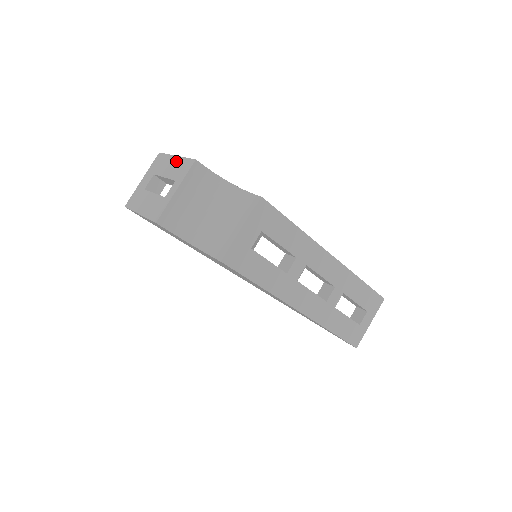
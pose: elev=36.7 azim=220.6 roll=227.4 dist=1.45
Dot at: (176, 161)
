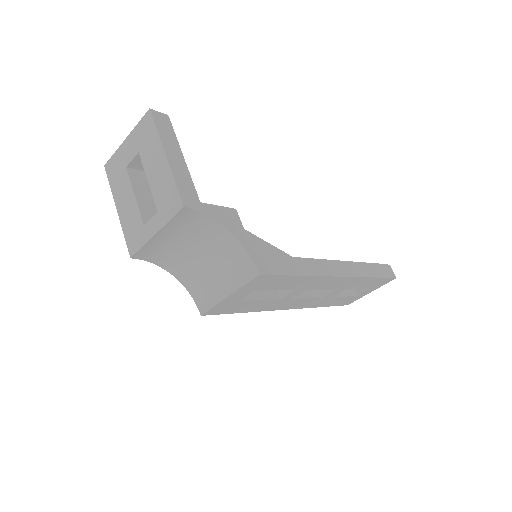
Dot at: (164, 170)
